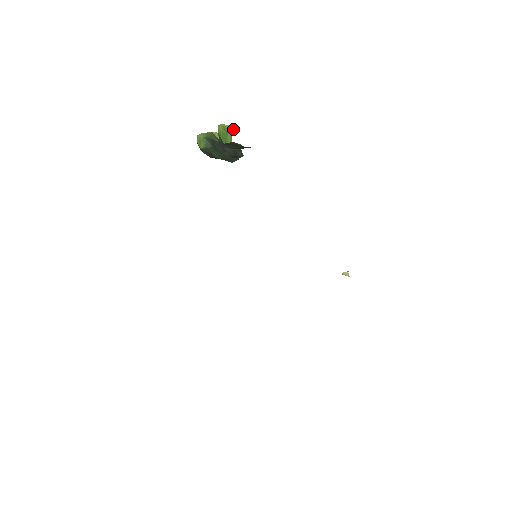
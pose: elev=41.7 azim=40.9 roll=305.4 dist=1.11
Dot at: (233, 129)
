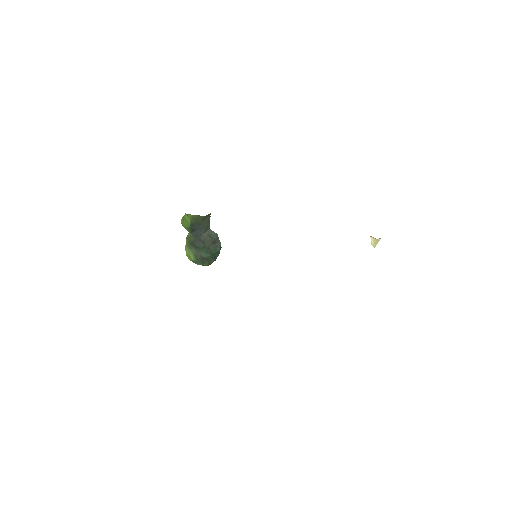
Dot at: occluded
